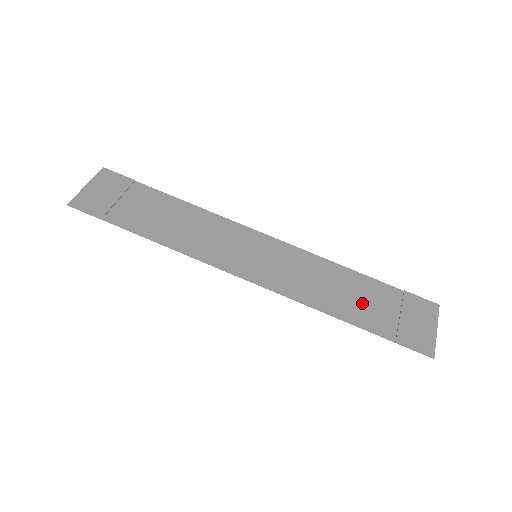
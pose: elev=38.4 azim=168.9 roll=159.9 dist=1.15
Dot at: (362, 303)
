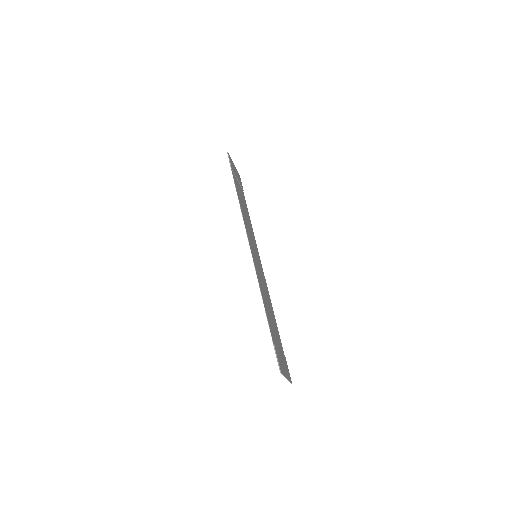
Dot at: (272, 324)
